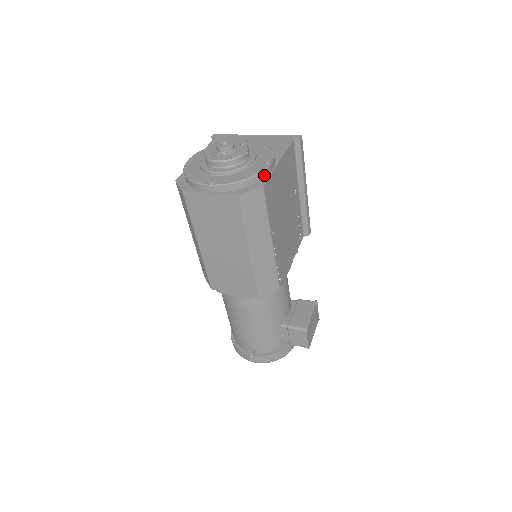
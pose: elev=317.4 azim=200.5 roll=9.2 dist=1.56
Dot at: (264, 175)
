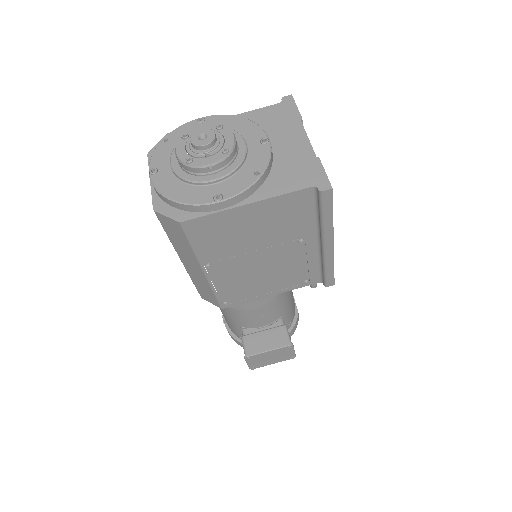
Dot at: (199, 209)
